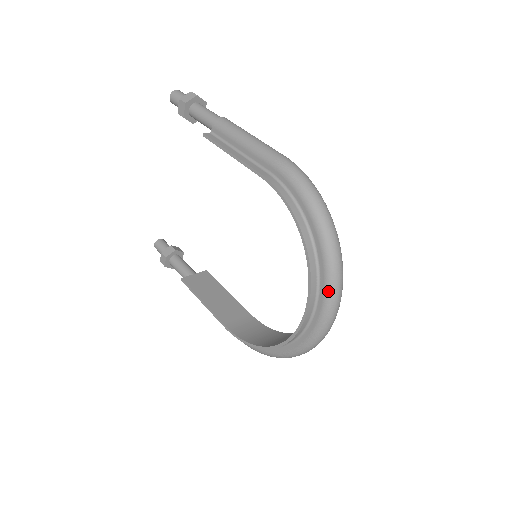
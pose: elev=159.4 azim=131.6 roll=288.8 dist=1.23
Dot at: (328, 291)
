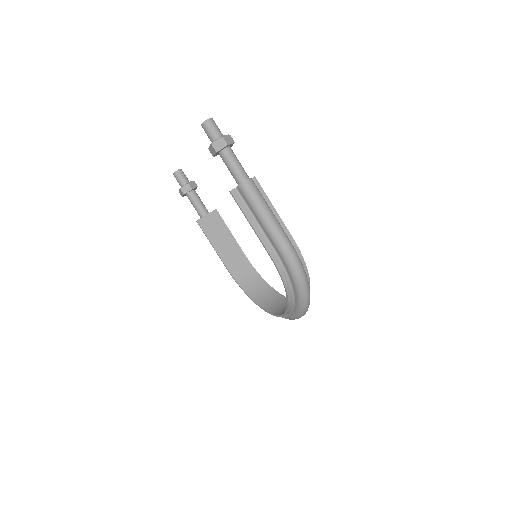
Dot at: (296, 316)
